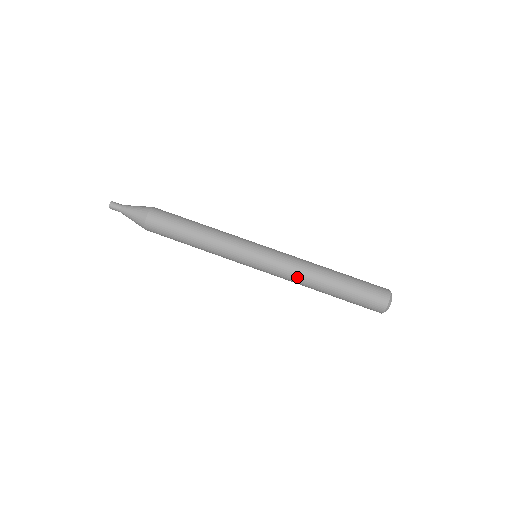
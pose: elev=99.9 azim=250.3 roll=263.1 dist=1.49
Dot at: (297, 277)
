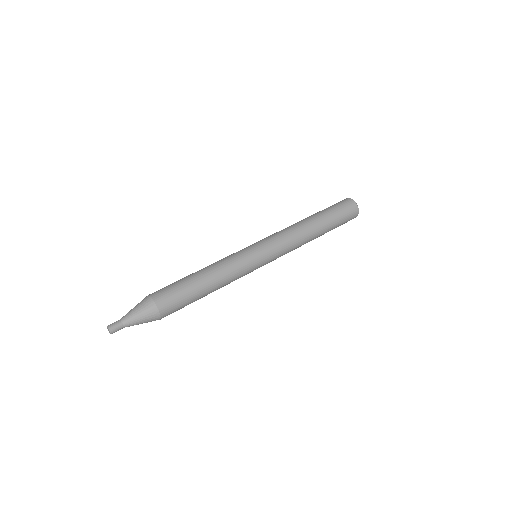
Dot at: (291, 230)
